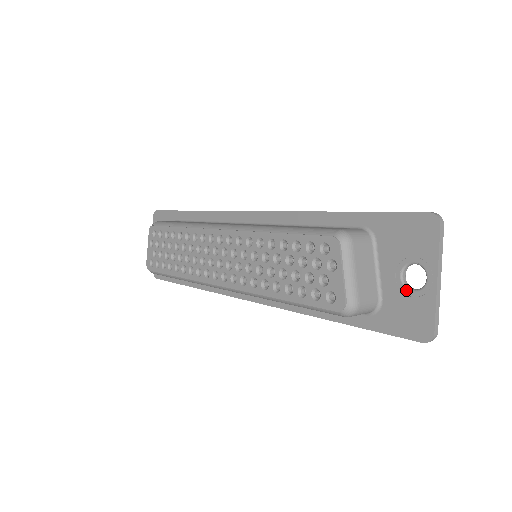
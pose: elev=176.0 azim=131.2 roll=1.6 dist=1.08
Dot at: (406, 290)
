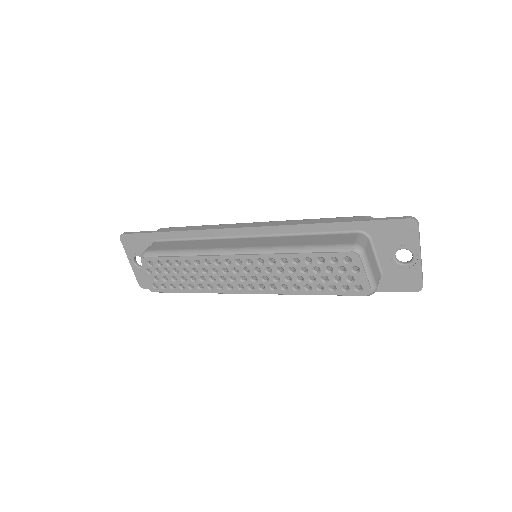
Dot at: (399, 265)
